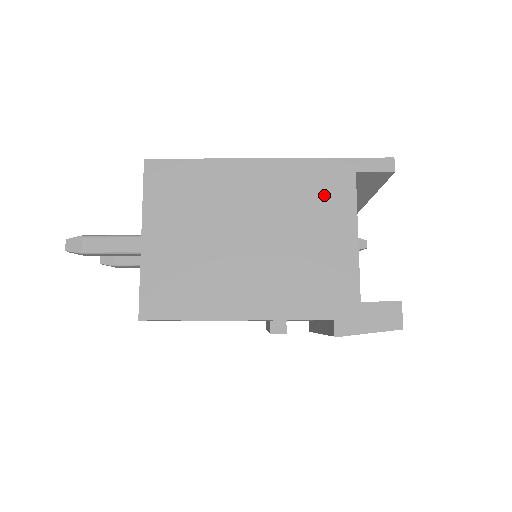
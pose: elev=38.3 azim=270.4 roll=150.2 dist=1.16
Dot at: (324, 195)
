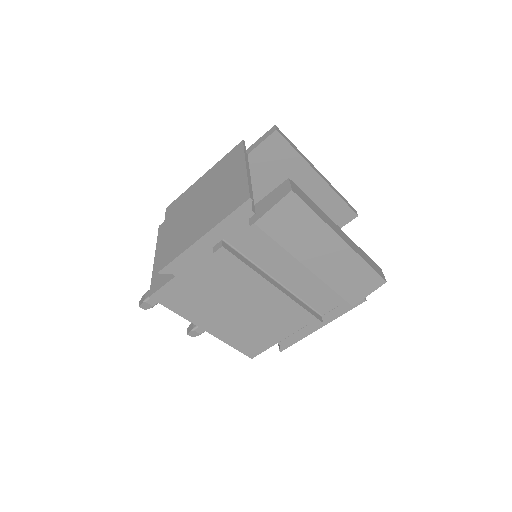
Dot at: (228, 164)
